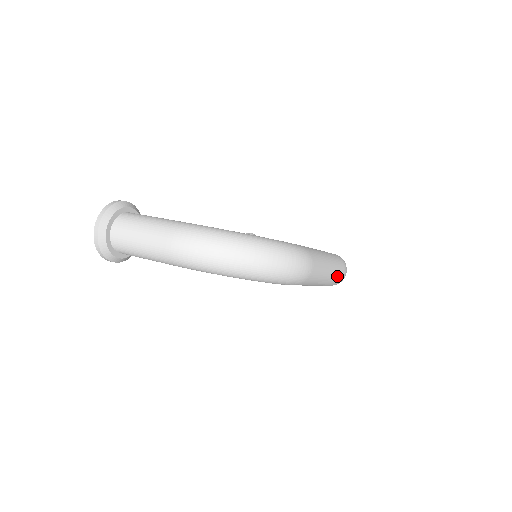
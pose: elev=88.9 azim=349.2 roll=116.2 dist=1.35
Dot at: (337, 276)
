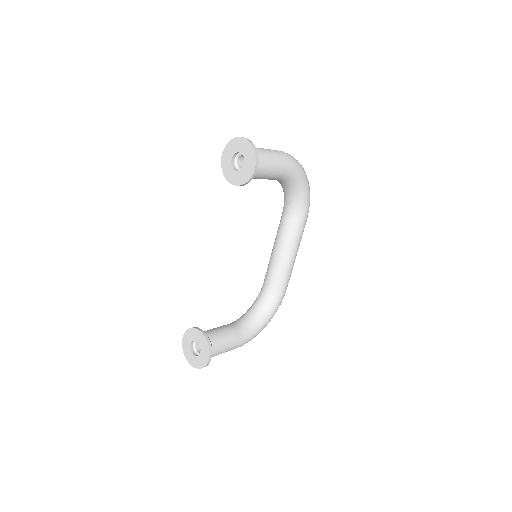
Dot at: occluded
